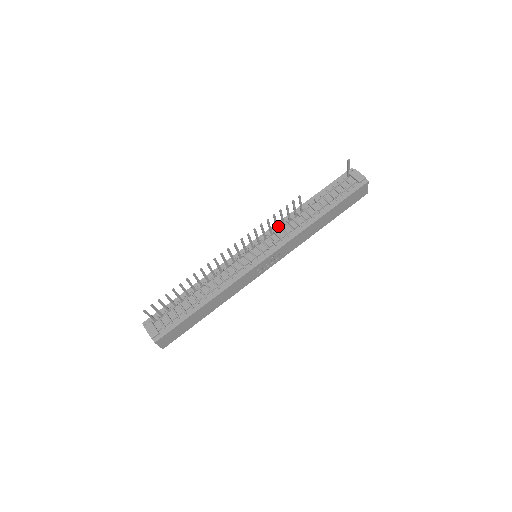
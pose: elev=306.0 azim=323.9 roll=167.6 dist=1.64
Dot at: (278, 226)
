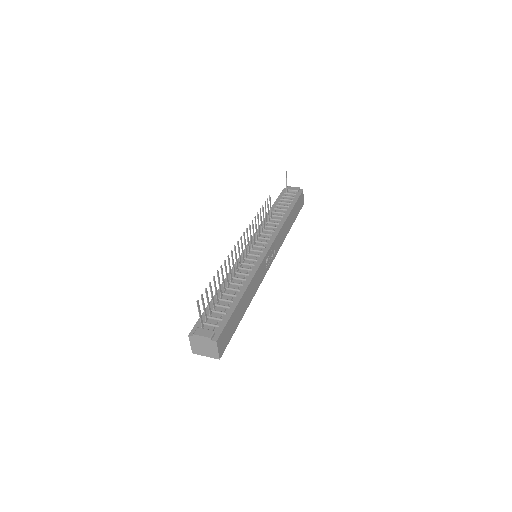
Dot at: (260, 230)
